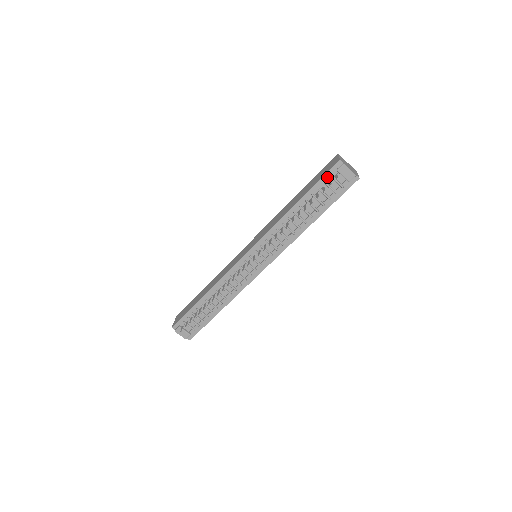
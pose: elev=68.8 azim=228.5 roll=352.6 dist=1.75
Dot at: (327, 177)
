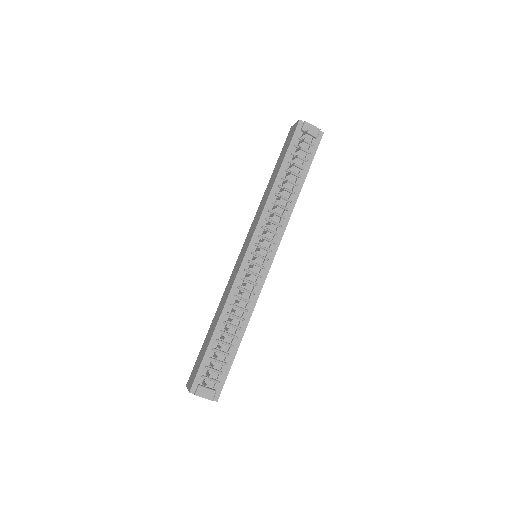
Dot at: (295, 140)
